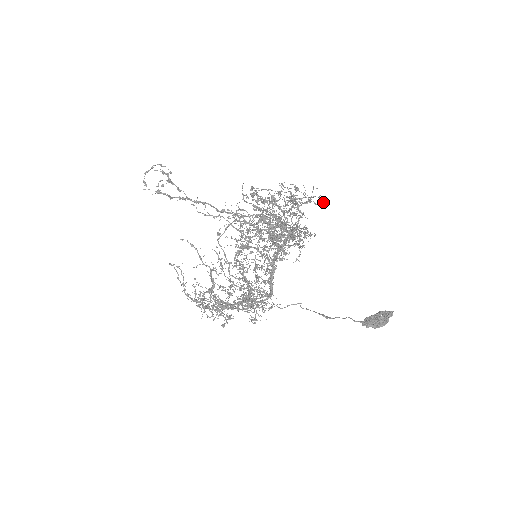
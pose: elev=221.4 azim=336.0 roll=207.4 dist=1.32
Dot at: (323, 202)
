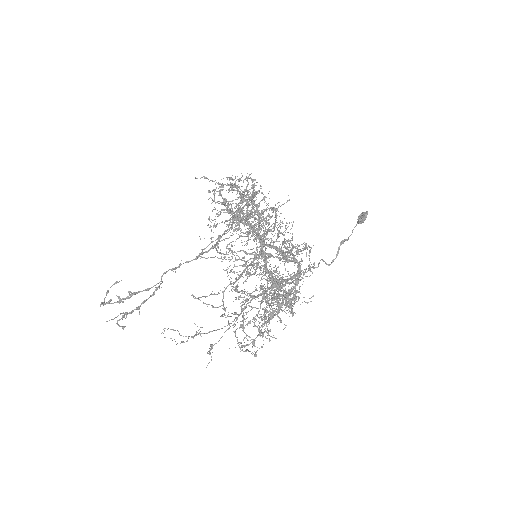
Dot at: occluded
